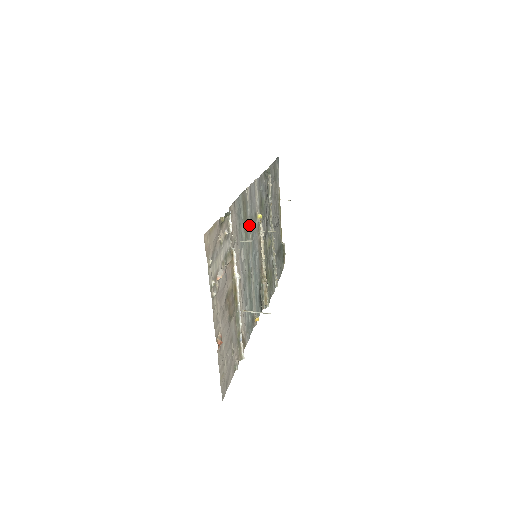
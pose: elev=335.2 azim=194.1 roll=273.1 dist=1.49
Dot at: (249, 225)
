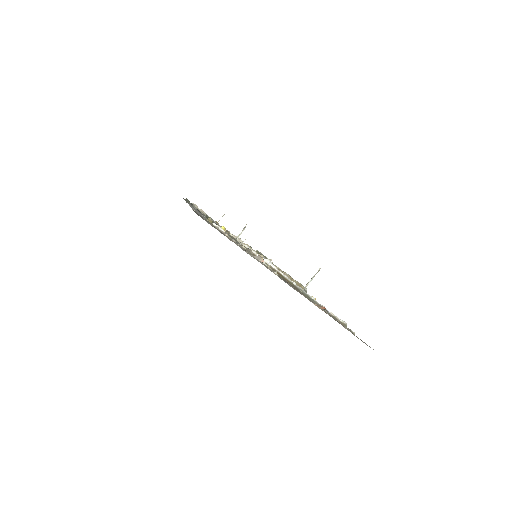
Dot at: occluded
